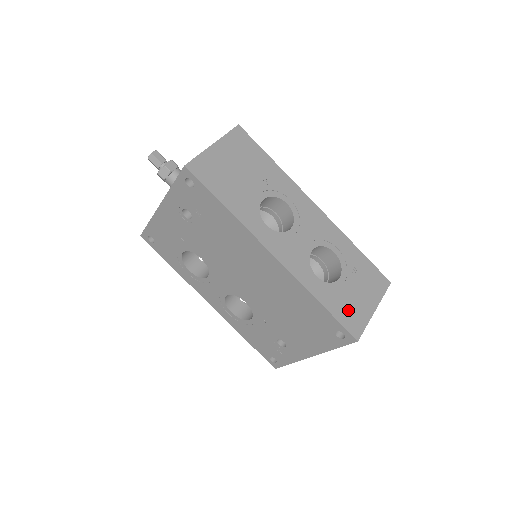
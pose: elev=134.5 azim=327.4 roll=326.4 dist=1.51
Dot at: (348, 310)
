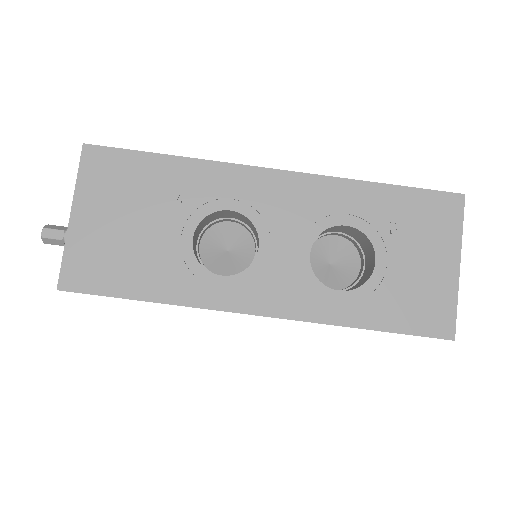
Dot at: (415, 304)
